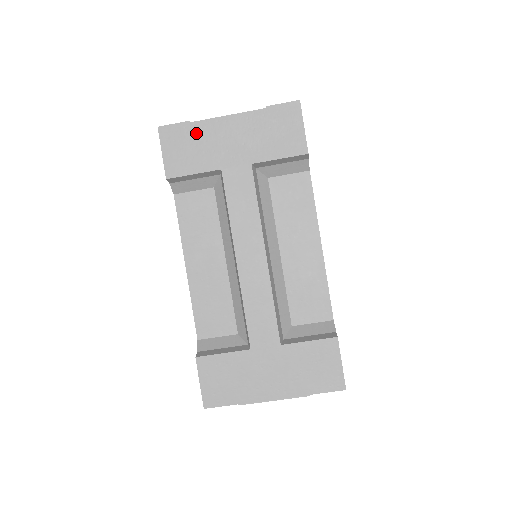
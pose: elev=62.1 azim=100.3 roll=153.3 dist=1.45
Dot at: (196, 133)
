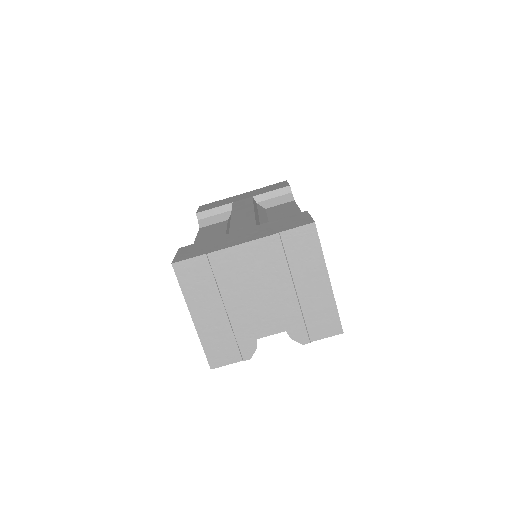
Dot at: (221, 201)
